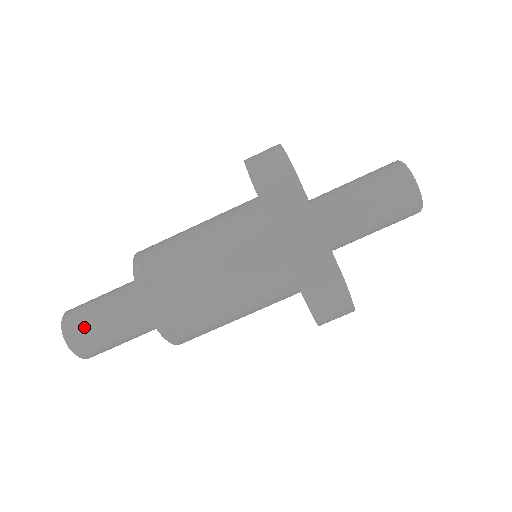
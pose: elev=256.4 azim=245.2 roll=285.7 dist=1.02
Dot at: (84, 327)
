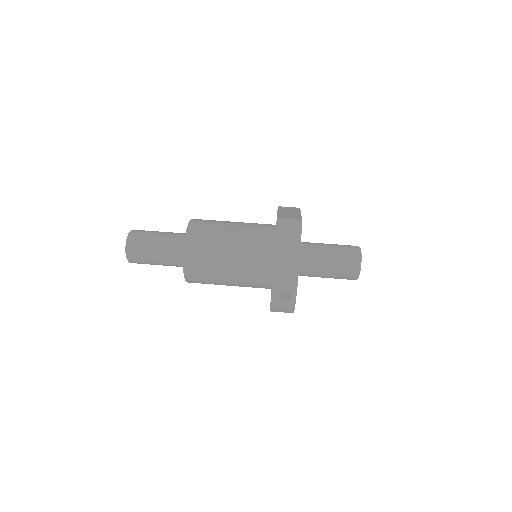
Dot at: (146, 231)
